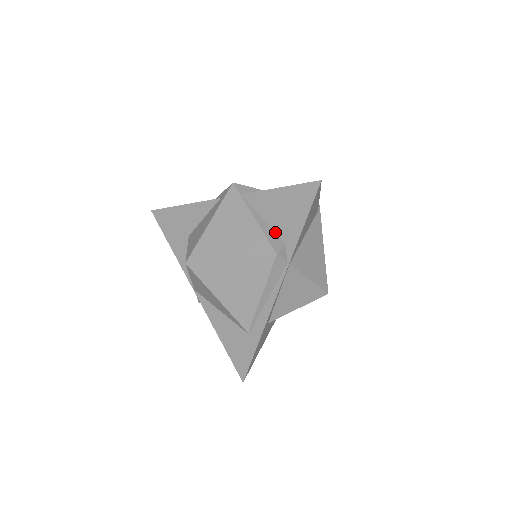
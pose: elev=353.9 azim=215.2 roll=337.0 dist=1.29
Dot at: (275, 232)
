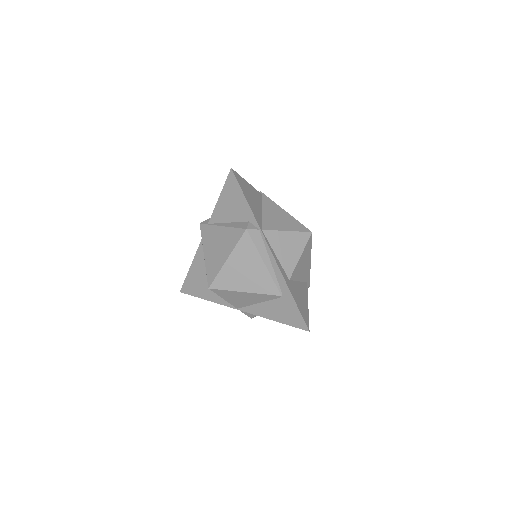
Dot at: (239, 222)
